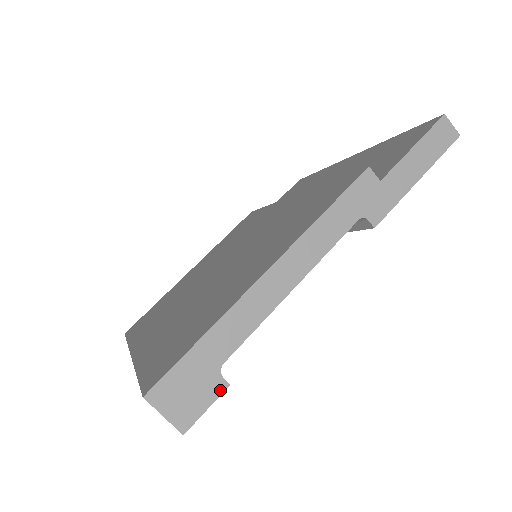
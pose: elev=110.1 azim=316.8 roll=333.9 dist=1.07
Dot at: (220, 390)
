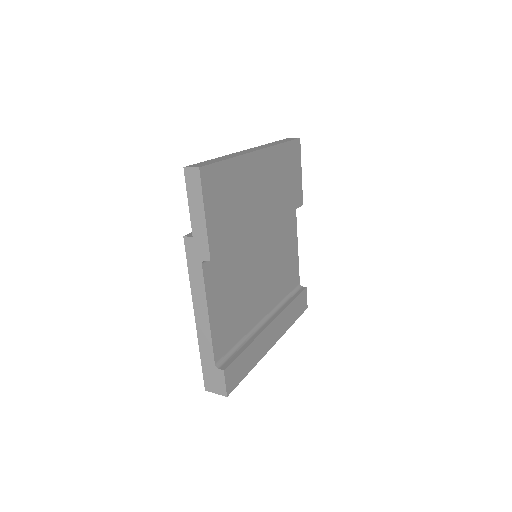
Dot at: (223, 374)
